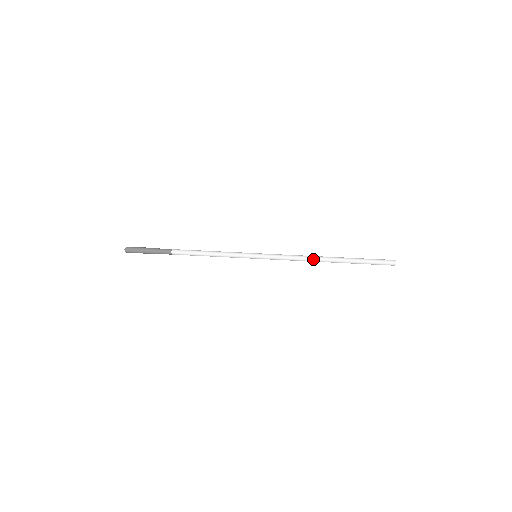
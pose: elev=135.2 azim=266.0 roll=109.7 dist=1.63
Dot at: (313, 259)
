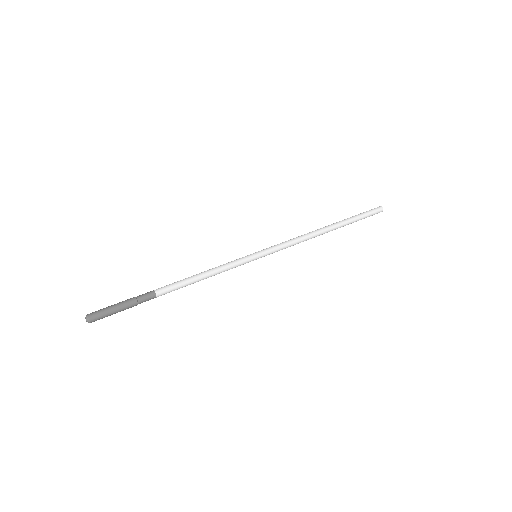
Dot at: (314, 233)
